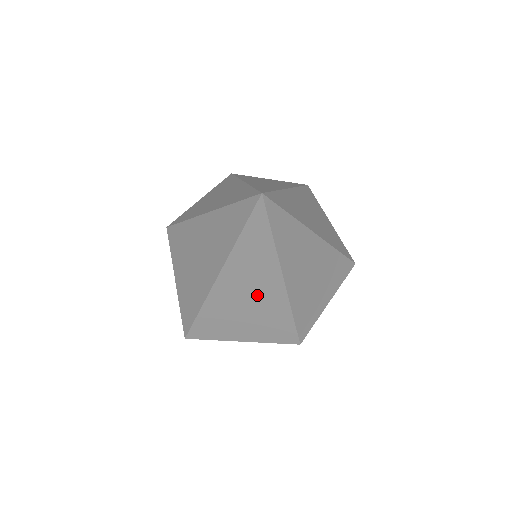
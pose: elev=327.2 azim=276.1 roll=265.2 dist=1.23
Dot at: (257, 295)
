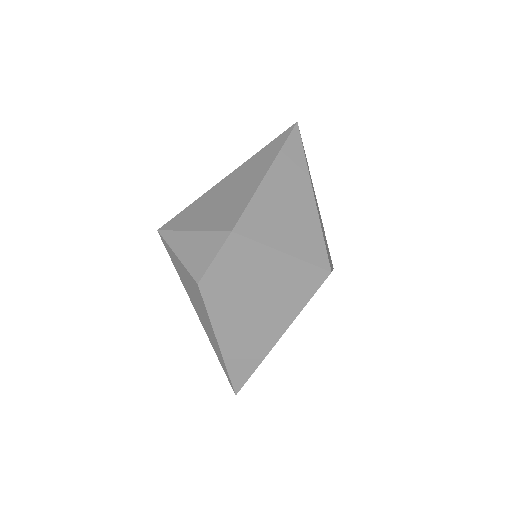
Dot at: (242, 184)
